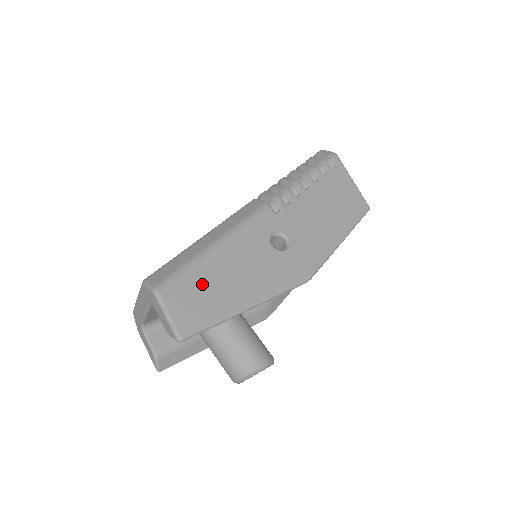
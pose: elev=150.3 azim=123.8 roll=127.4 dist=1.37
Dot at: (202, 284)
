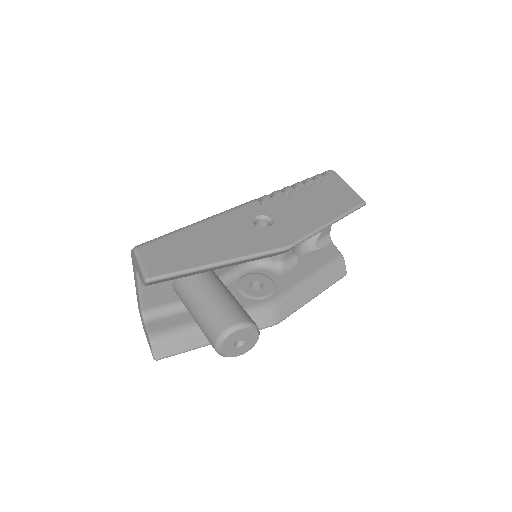
Dot at: (179, 245)
